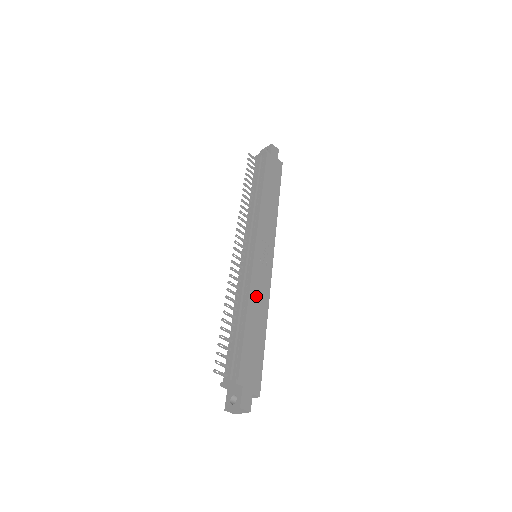
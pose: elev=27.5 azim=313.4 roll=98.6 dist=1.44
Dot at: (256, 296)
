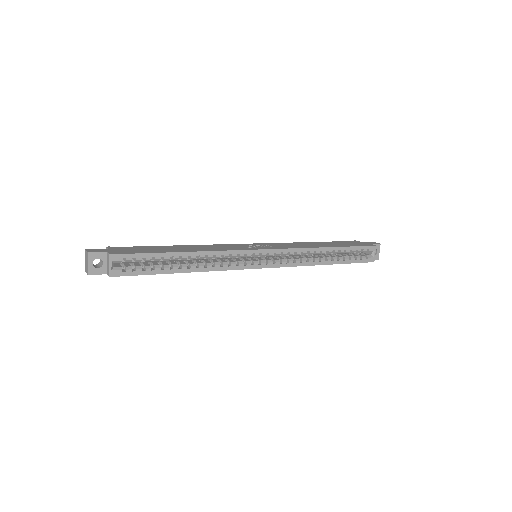
Dot at: (207, 247)
